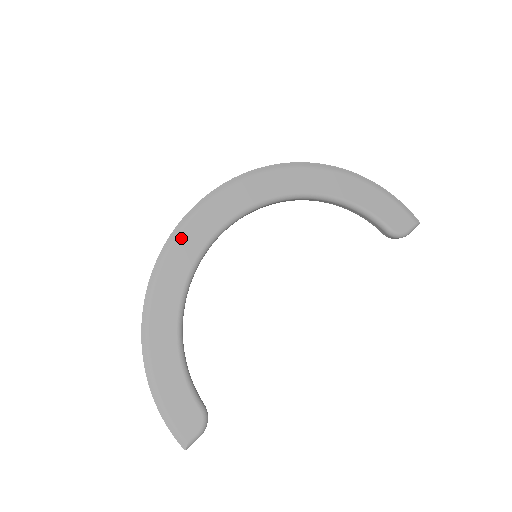
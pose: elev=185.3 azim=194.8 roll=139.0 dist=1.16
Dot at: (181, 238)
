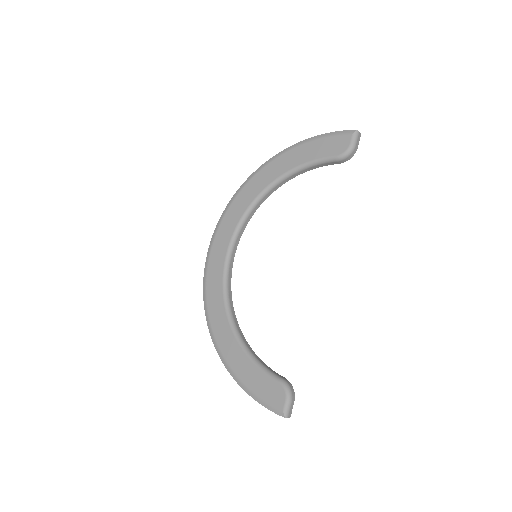
Dot at: (208, 282)
